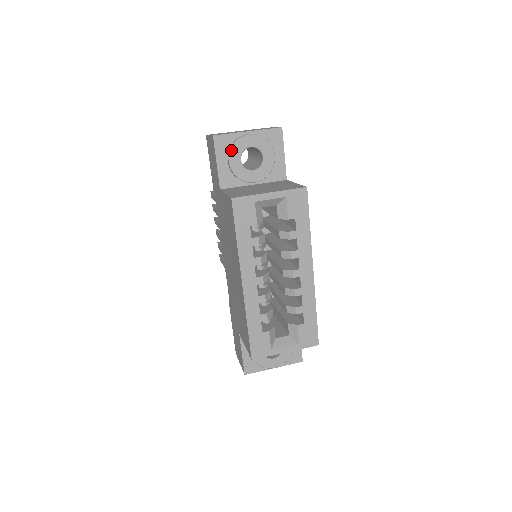
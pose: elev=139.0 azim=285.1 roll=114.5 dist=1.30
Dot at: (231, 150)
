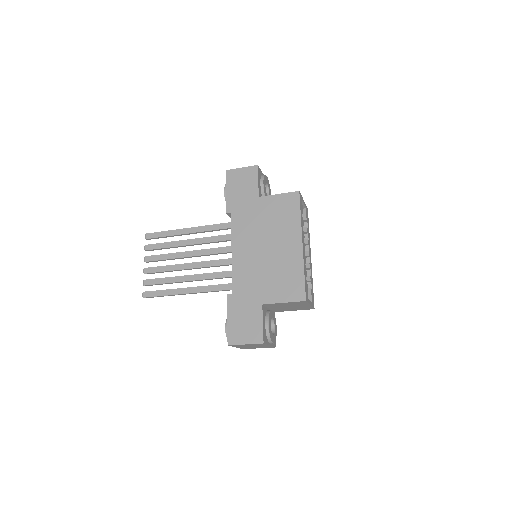
Dot at: (264, 178)
